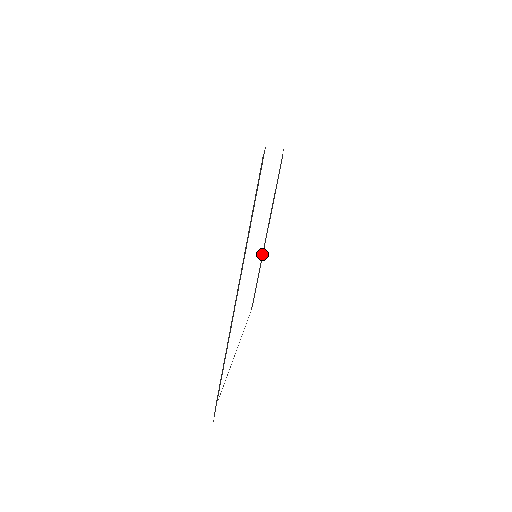
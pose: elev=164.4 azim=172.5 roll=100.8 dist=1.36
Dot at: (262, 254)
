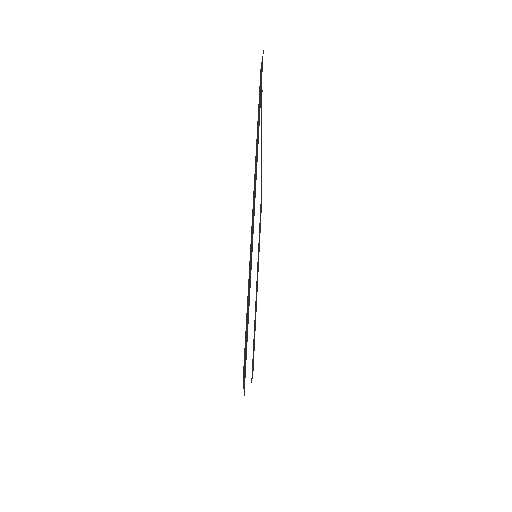
Dot at: (261, 163)
